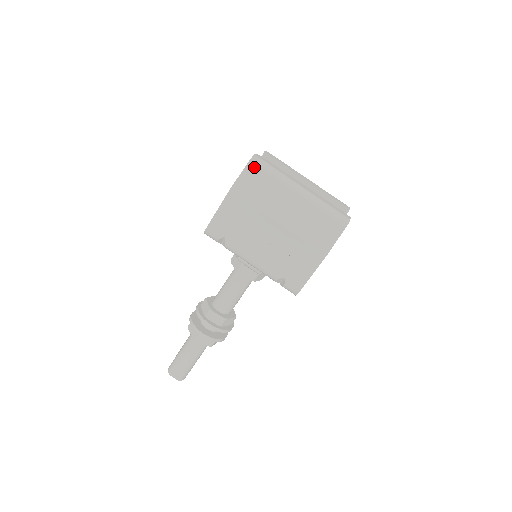
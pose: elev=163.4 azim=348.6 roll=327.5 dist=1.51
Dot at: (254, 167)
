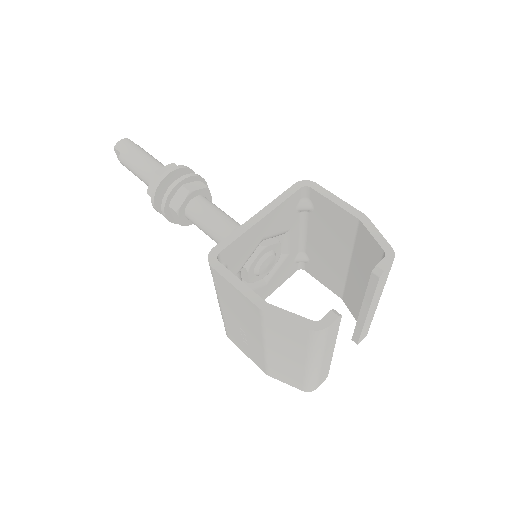
Dot at: (306, 334)
